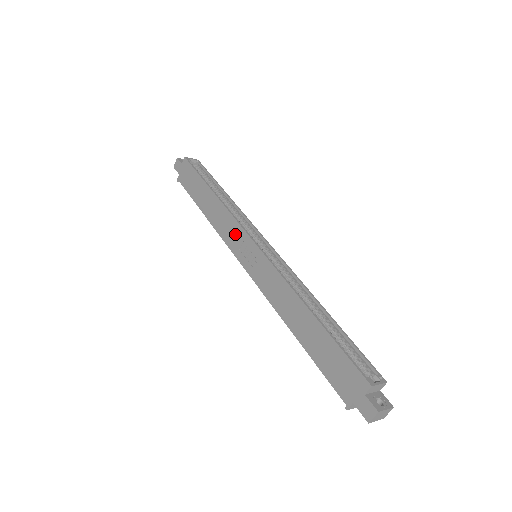
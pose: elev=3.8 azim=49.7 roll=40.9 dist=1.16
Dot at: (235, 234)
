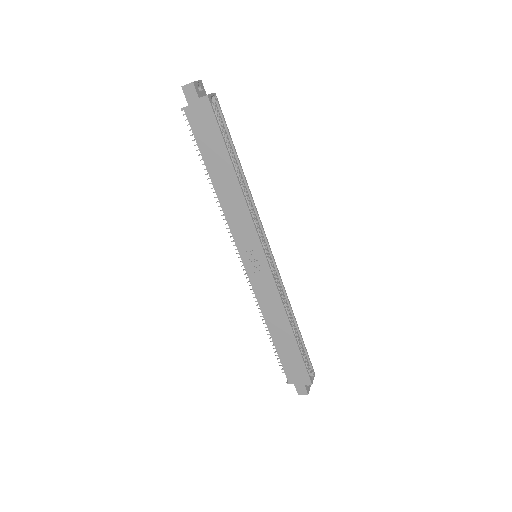
Dot at: (247, 235)
